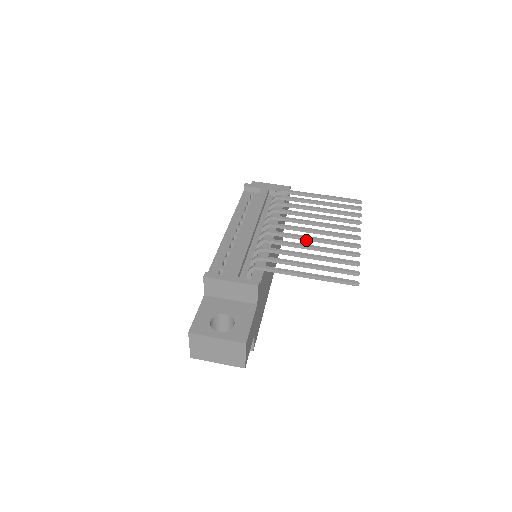
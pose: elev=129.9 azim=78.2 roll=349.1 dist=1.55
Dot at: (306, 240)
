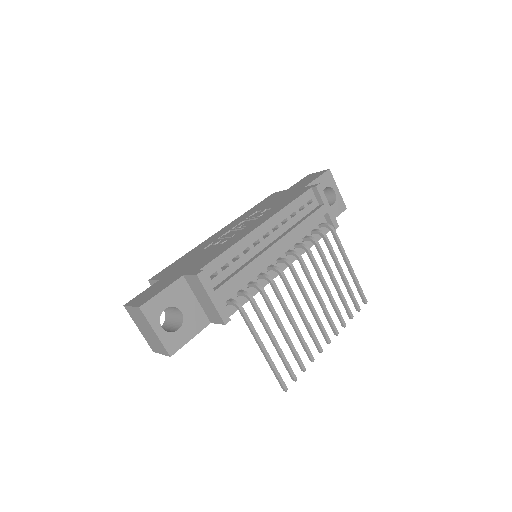
Dot at: (297, 309)
